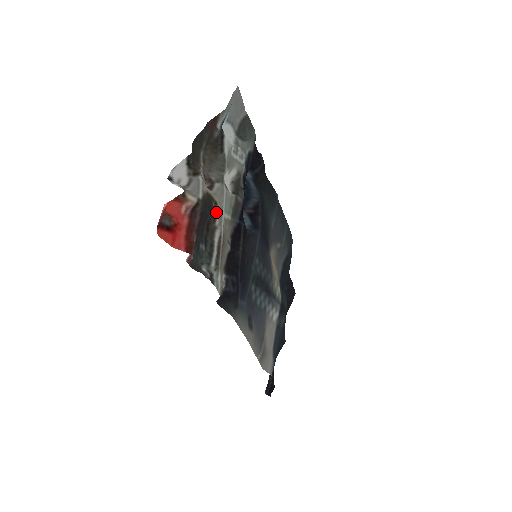
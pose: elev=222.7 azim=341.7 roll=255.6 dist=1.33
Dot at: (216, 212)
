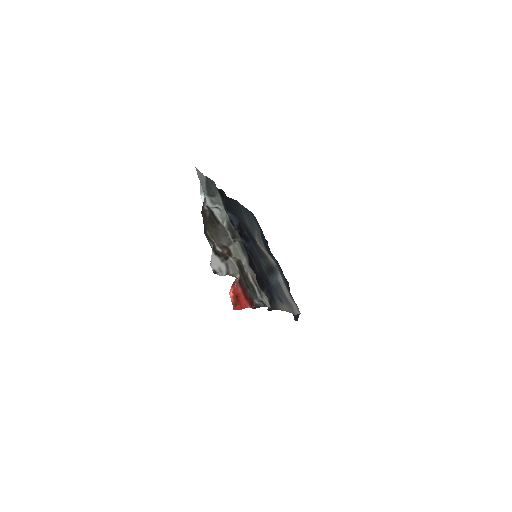
Dot at: (242, 265)
